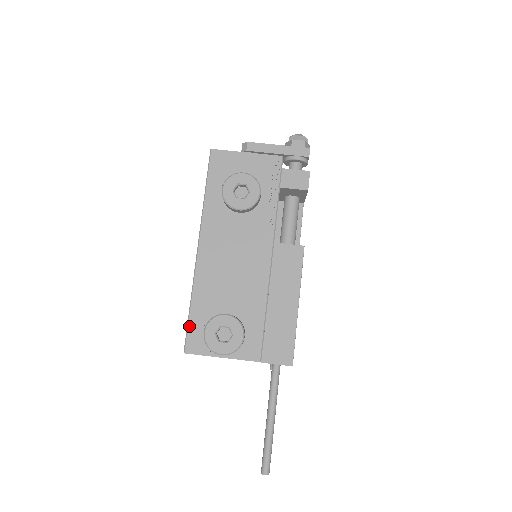
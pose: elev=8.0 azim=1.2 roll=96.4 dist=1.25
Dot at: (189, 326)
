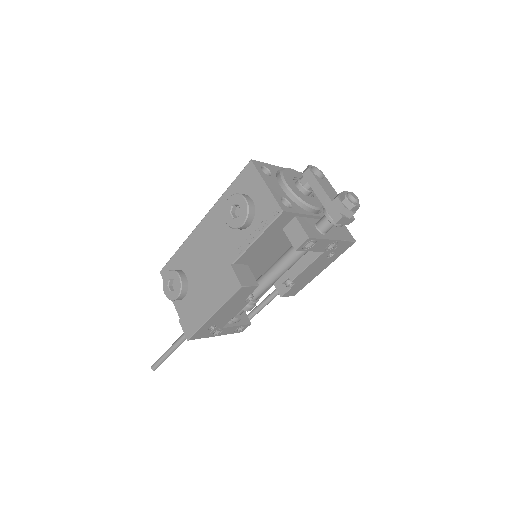
Dot at: (170, 261)
